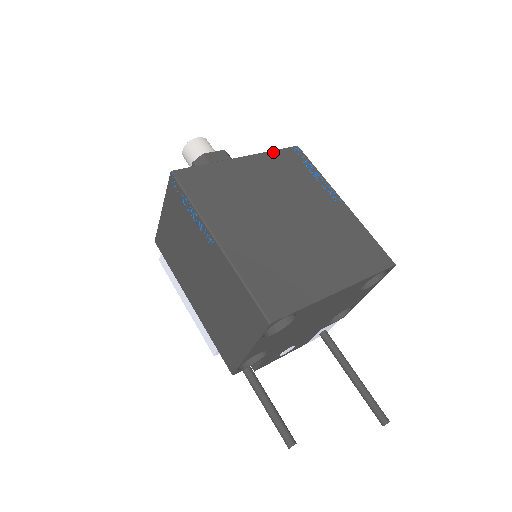
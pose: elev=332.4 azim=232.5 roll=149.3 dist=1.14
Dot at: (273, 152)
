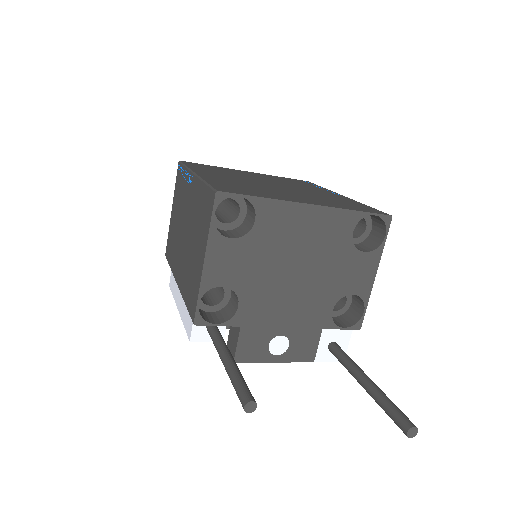
Dot at: (281, 177)
